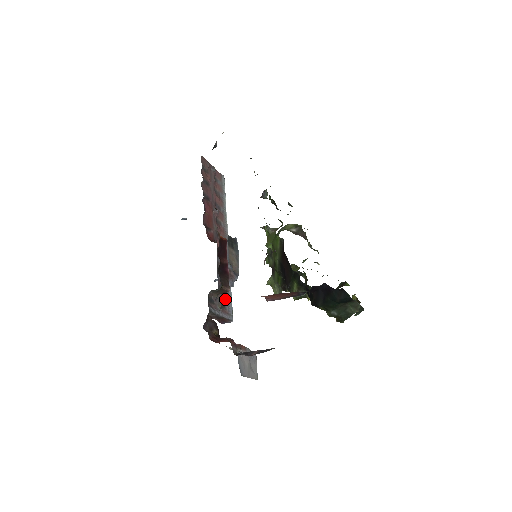
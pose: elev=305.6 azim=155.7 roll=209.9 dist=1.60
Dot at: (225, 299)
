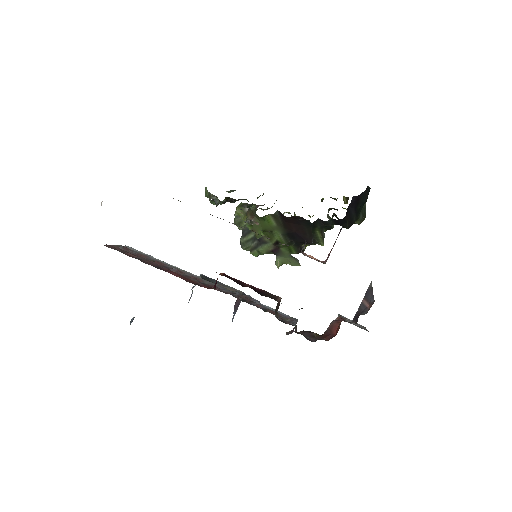
Dot at: occluded
